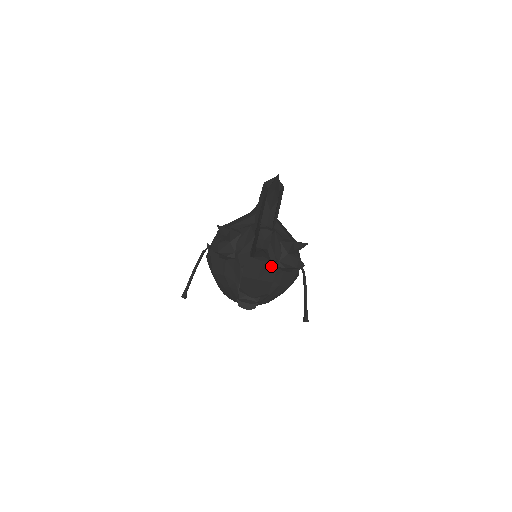
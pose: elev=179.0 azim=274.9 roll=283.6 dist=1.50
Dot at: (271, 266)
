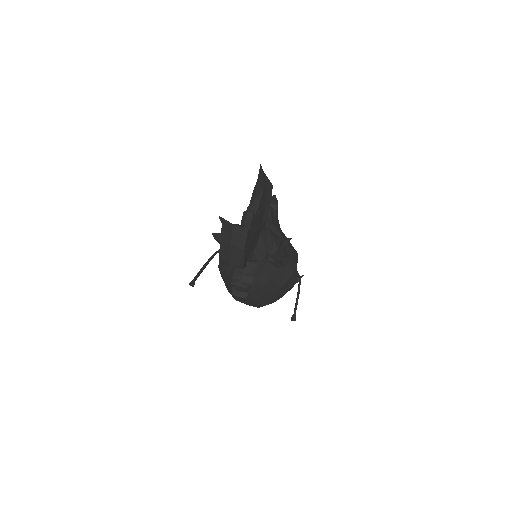
Dot at: (241, 232)
